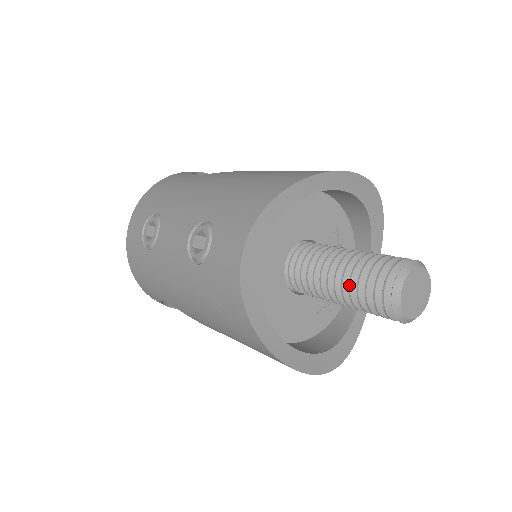
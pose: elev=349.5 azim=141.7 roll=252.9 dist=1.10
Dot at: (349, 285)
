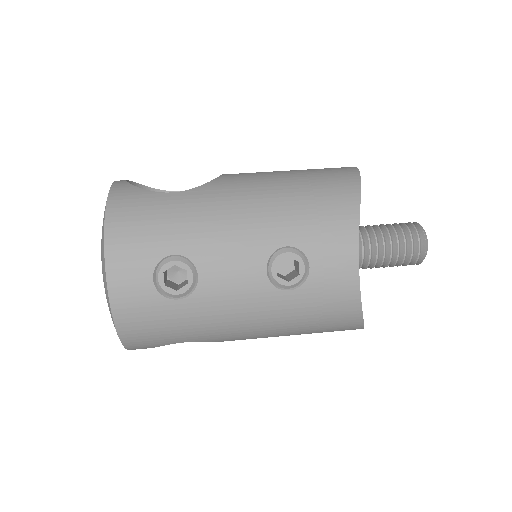
Dot at: (391, 254)
